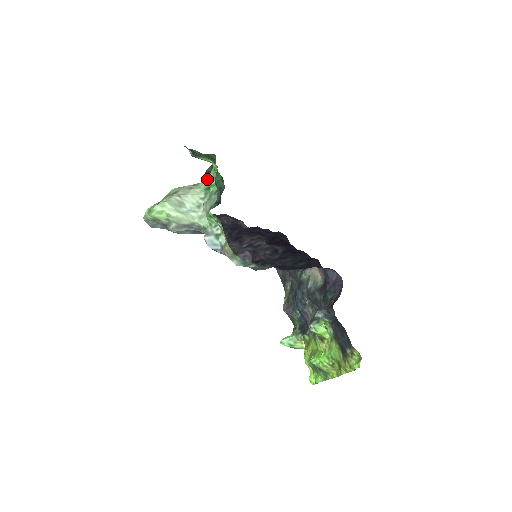
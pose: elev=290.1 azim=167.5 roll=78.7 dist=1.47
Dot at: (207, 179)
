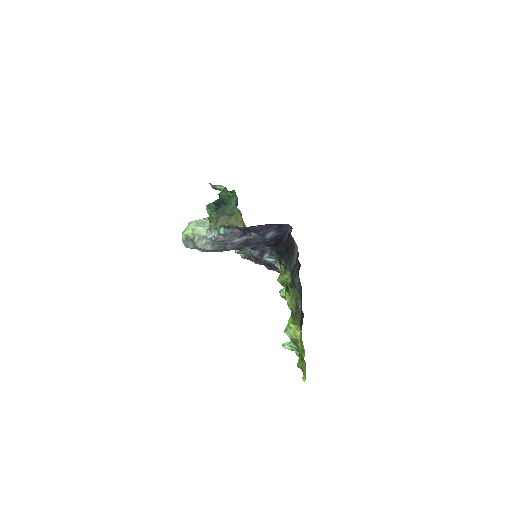
Dot at: occluded
